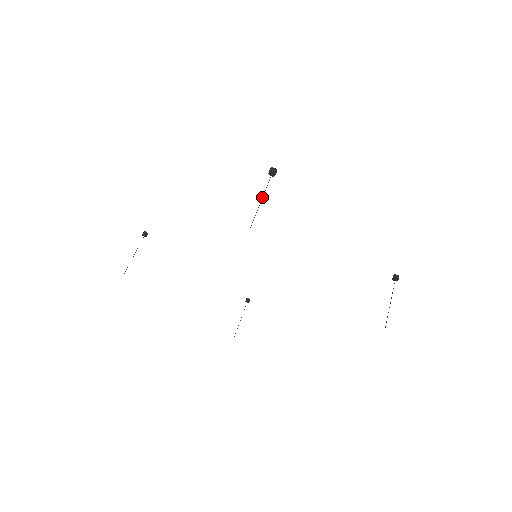
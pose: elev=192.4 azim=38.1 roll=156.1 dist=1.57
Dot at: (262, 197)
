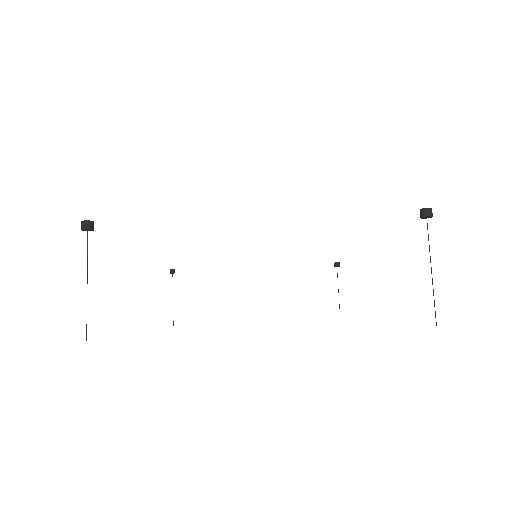
Dot at: occluded
